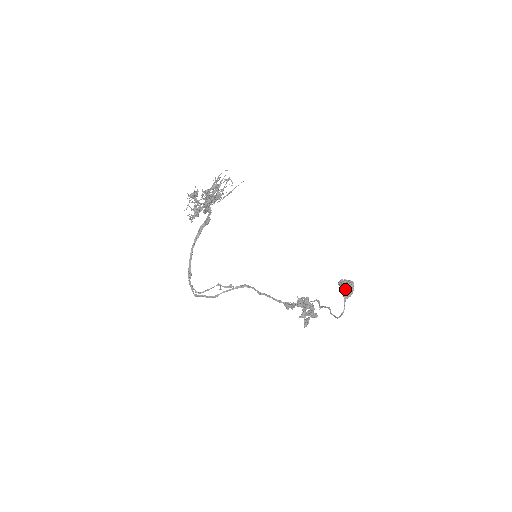
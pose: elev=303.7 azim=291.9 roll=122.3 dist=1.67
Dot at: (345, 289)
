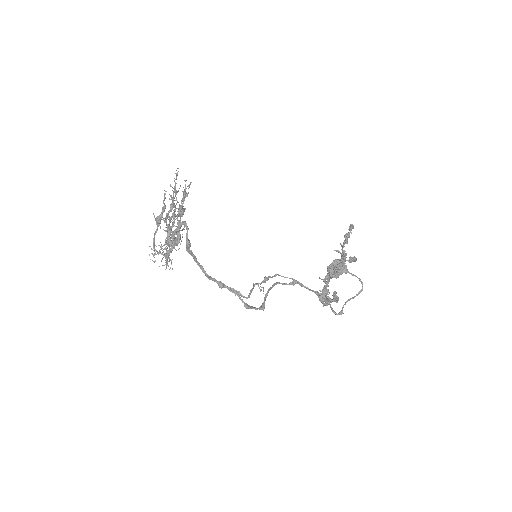
Dot at: occluded
